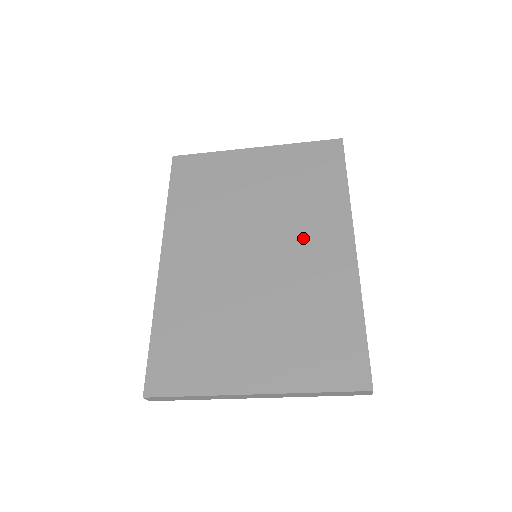
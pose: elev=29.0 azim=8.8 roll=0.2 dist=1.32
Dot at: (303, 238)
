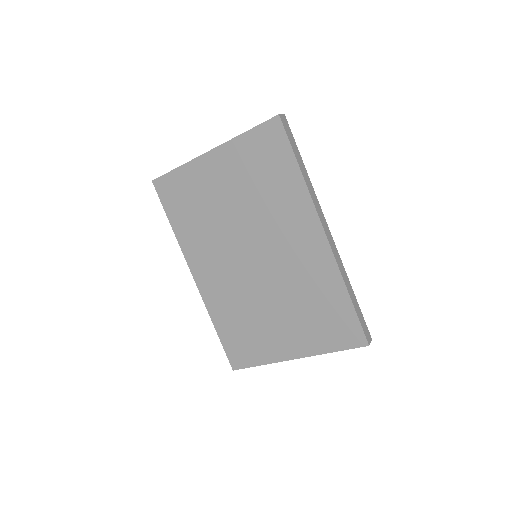
Dot at: (283, 237)
